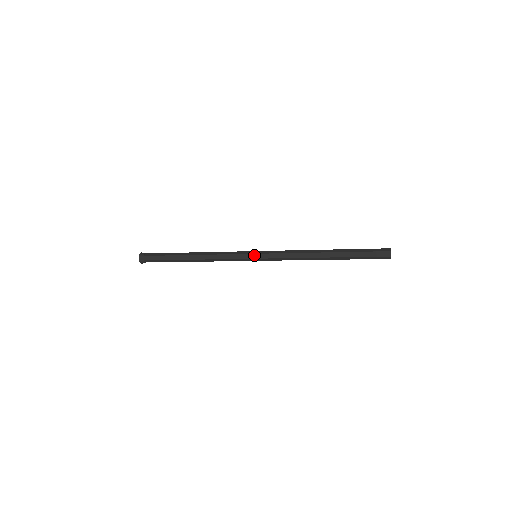
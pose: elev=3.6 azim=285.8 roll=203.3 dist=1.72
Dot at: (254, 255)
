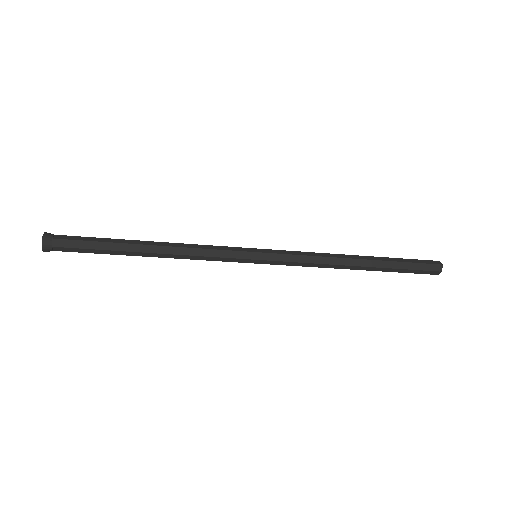
Dot at: (255, 249)
